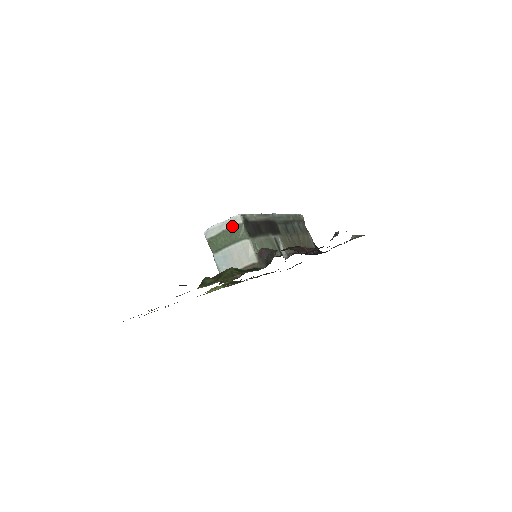
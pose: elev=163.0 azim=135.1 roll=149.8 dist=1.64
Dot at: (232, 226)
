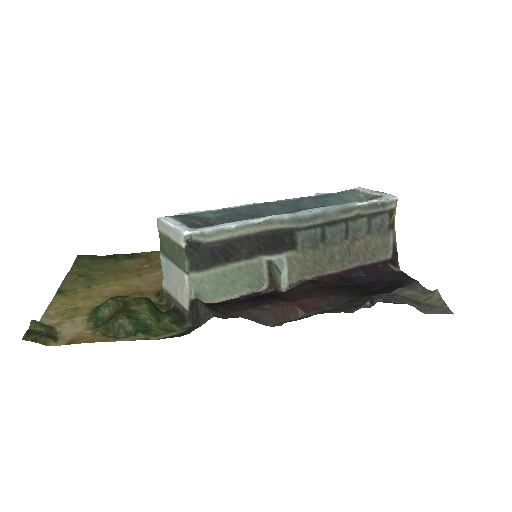
Dot at: (175, 241)
